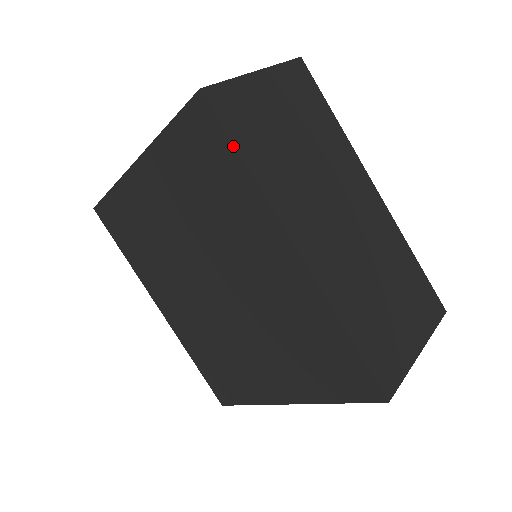
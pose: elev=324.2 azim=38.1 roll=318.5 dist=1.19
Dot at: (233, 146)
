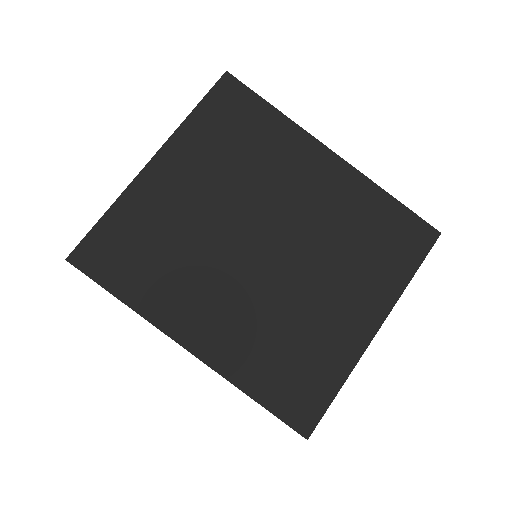
Dot at: (262, 99)
